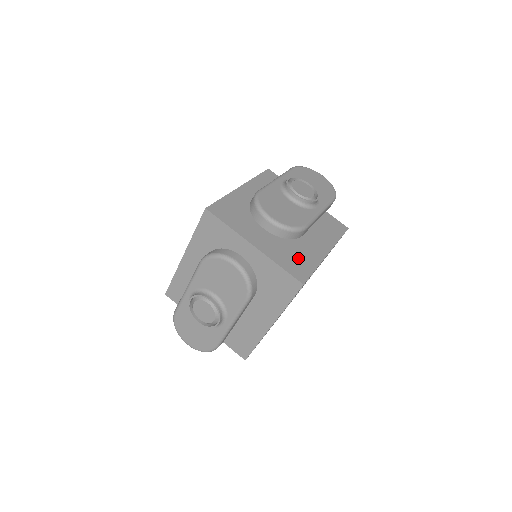
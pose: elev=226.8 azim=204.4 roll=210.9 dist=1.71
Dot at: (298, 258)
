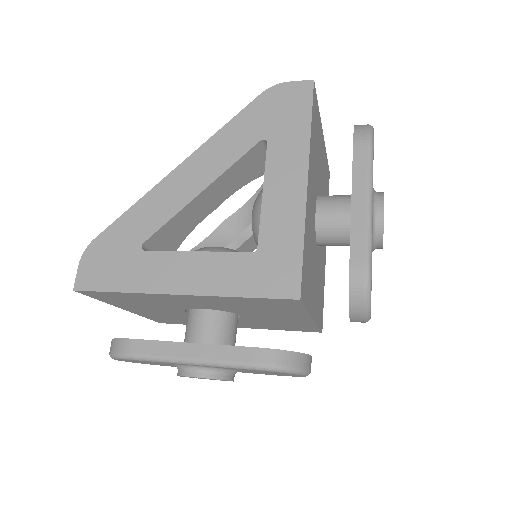
Dot at: occluded
